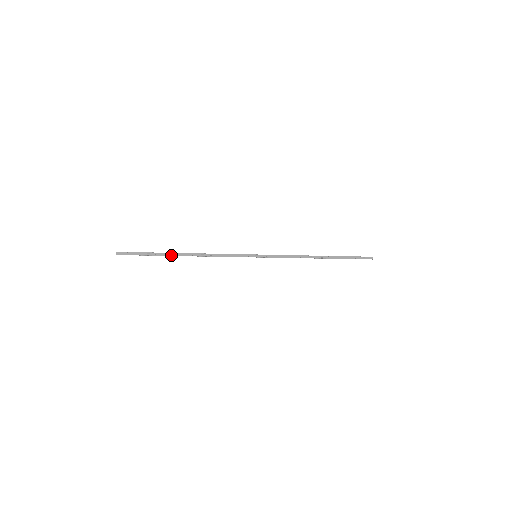
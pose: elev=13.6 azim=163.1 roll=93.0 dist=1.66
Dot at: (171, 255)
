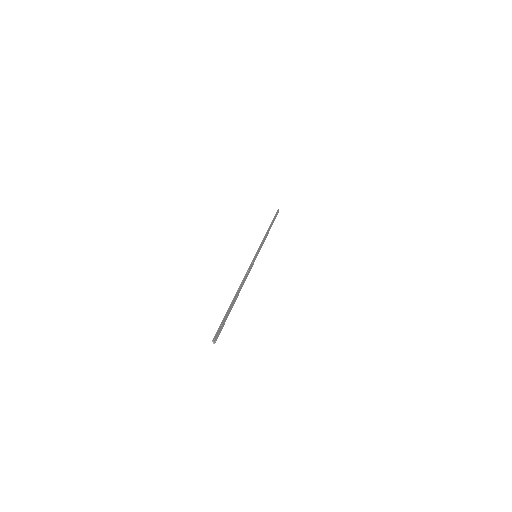
Dot at: (234, 303)
